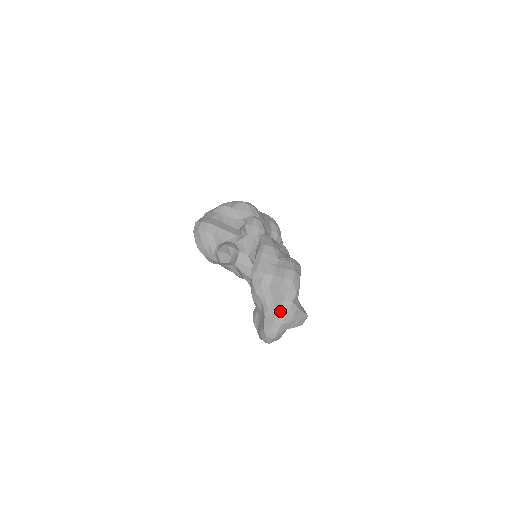
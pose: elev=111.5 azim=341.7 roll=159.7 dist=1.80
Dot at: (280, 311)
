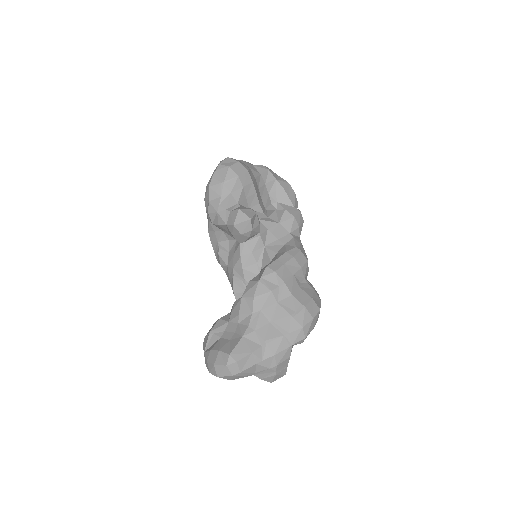
Dot at: (269, 345)
